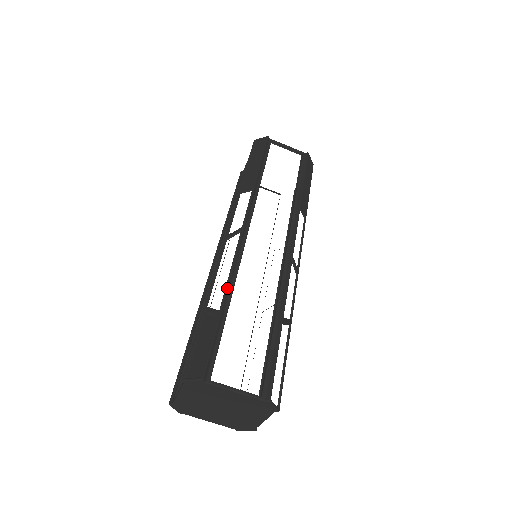
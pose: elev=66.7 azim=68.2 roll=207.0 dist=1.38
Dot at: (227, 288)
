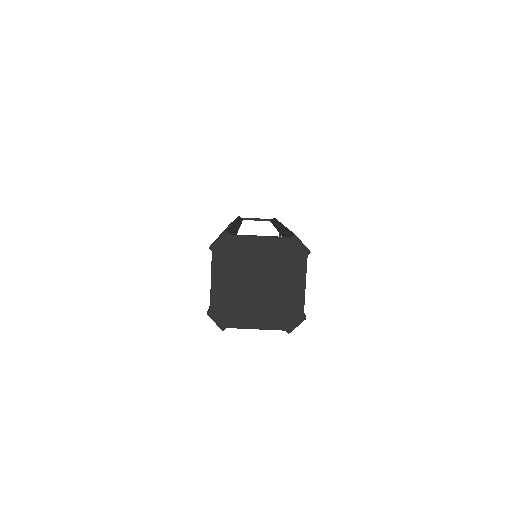
Dot at: occluded
